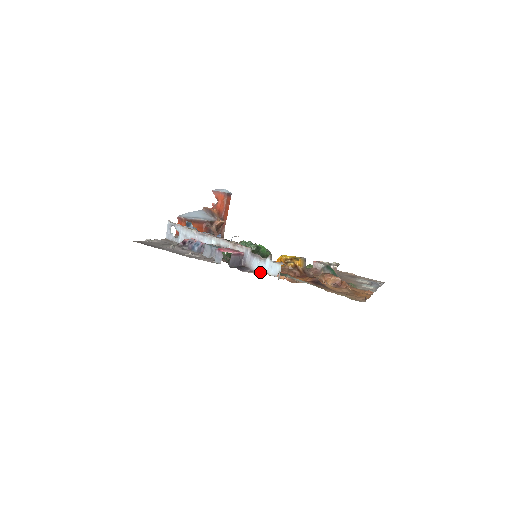
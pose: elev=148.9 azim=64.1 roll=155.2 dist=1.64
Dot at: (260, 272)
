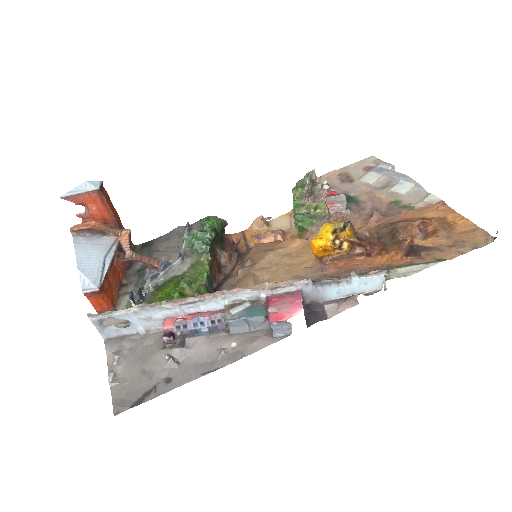
Dot at: (356, 301)
